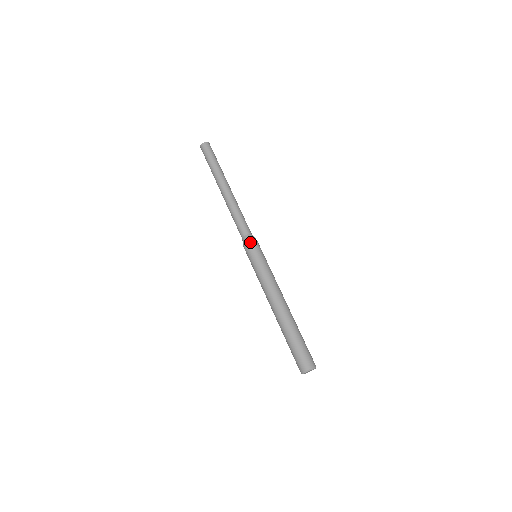
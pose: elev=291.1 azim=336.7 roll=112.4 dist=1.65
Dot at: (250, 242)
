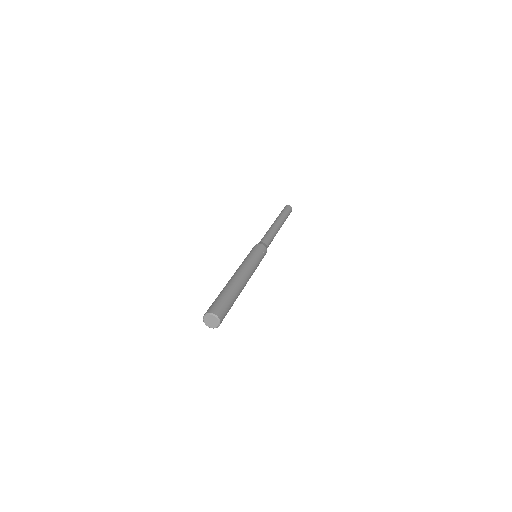
Dot at: occluded
